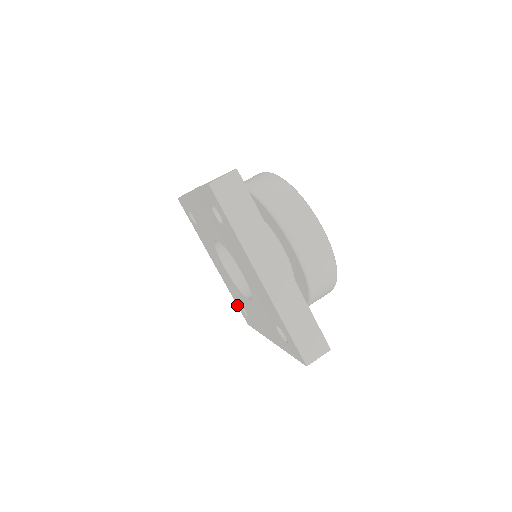
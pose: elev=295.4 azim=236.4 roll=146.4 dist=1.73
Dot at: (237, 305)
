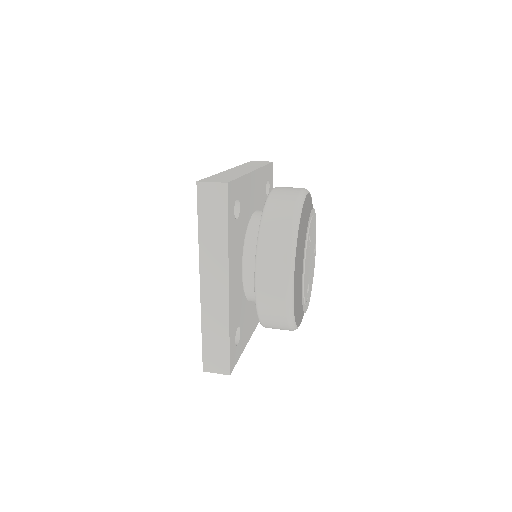
Dot at: occluded
